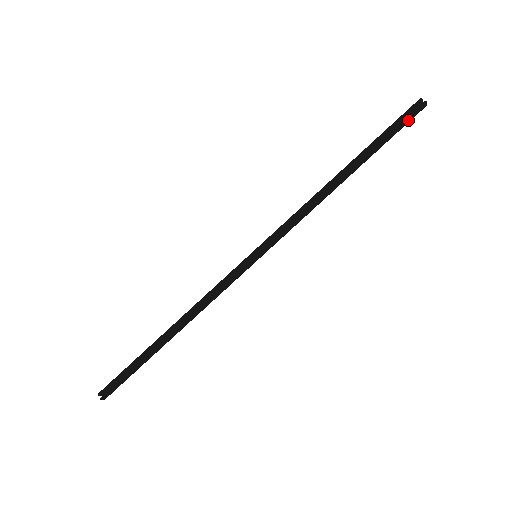
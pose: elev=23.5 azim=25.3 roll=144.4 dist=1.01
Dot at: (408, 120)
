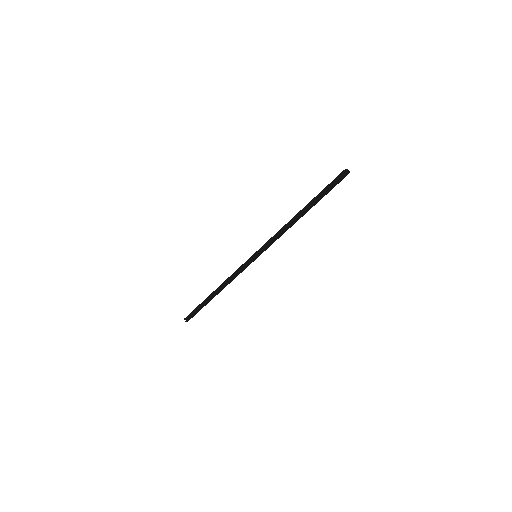
Dot at: (338, 182)
